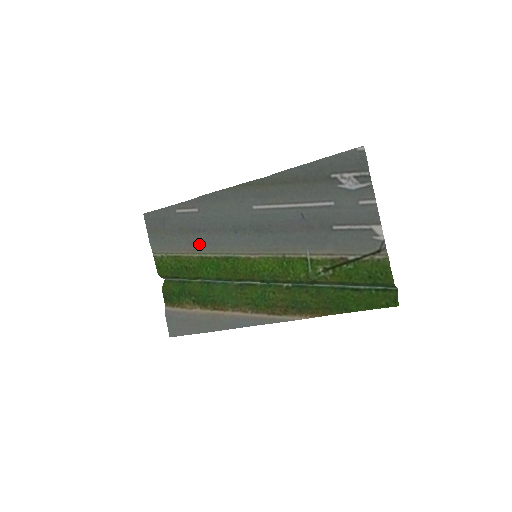
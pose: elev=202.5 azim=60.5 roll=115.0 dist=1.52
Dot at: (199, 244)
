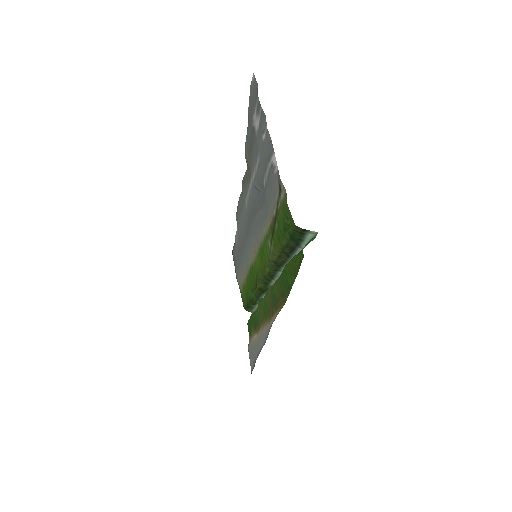
Dot at: (243, 264)
